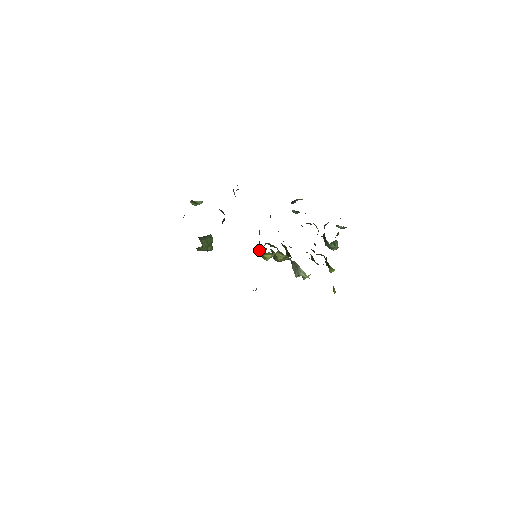
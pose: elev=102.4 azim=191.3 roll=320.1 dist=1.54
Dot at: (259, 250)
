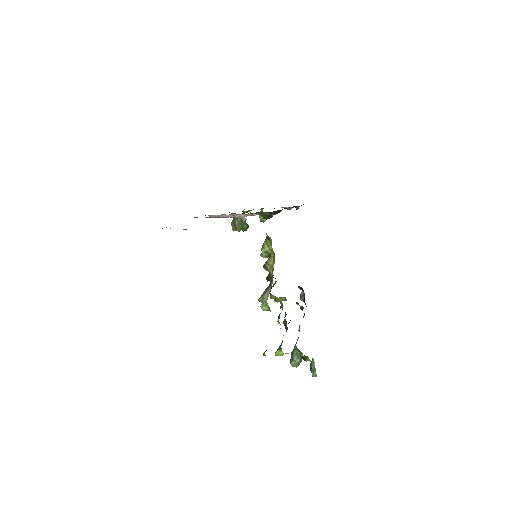
Dot at: occluded
